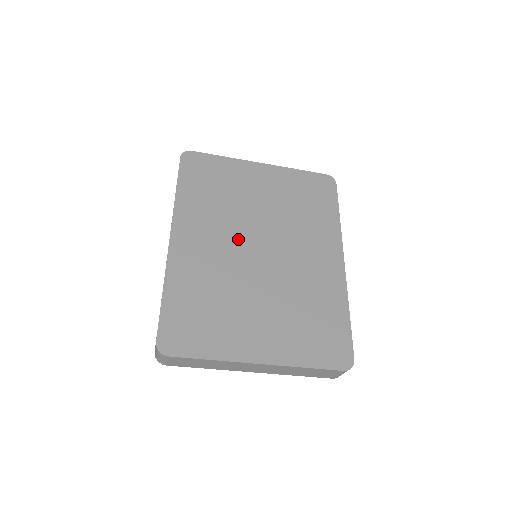
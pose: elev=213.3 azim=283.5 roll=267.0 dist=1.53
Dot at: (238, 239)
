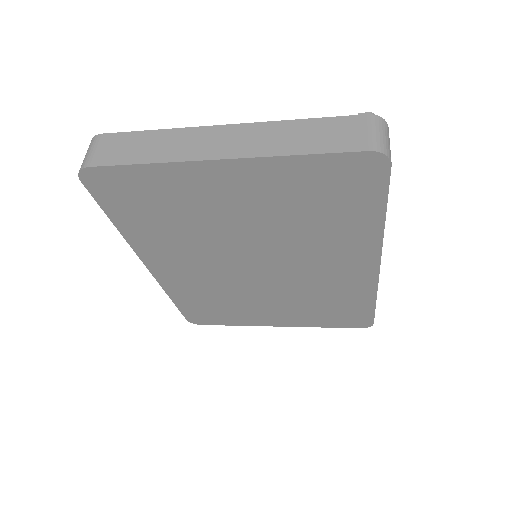
Dot at: (224, 261)
